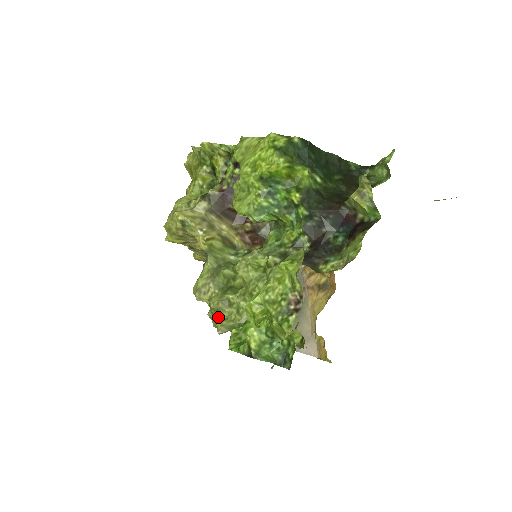
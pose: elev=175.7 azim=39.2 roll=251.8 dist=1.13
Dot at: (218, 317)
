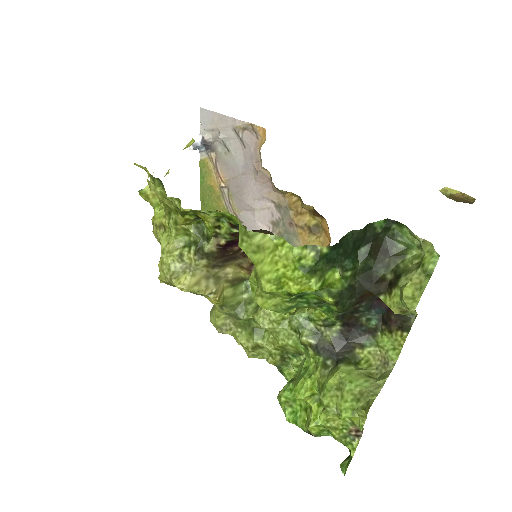
Dot at: (248, 350)
